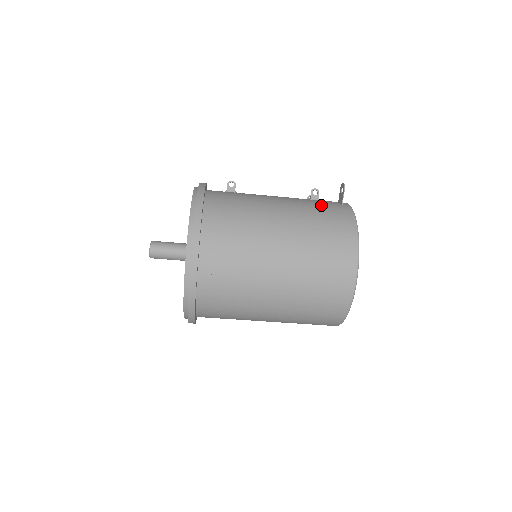
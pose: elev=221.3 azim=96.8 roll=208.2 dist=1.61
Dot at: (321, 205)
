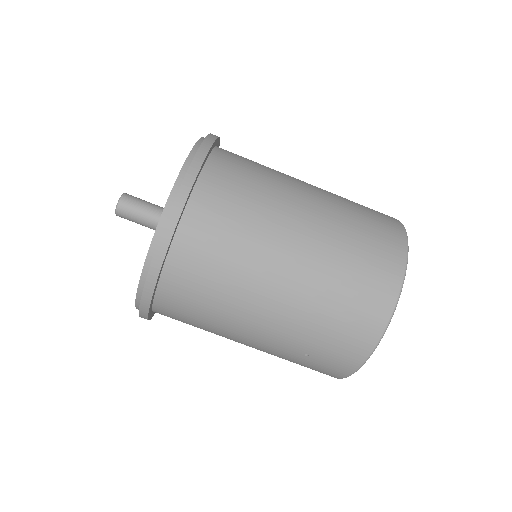
Dot at: occluded
